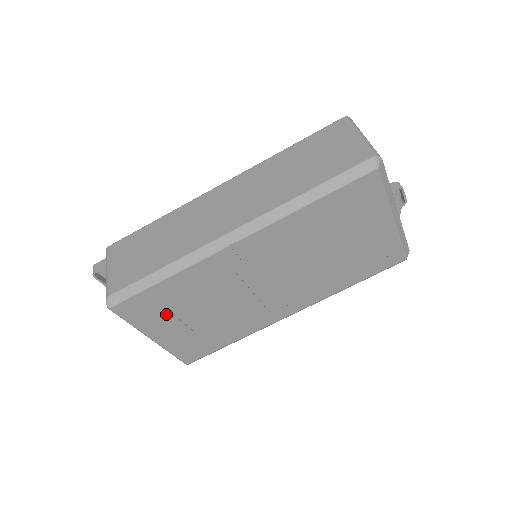
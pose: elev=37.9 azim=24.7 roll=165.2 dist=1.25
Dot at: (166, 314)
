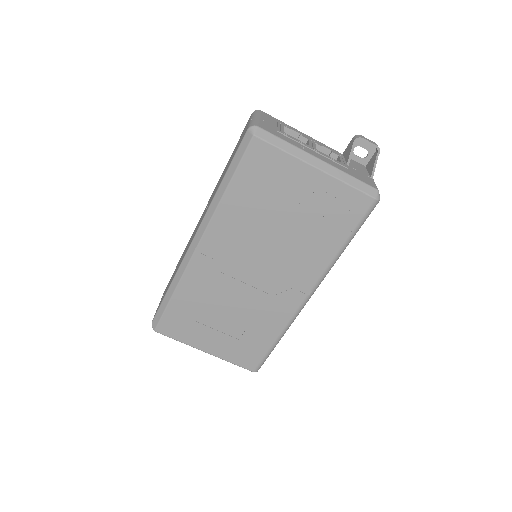
Dot at: (197, 325)
